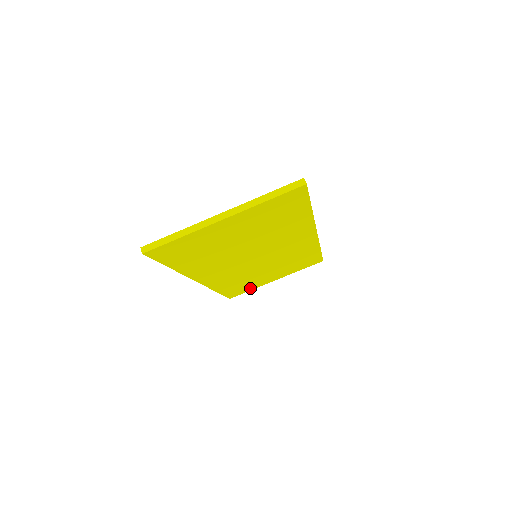
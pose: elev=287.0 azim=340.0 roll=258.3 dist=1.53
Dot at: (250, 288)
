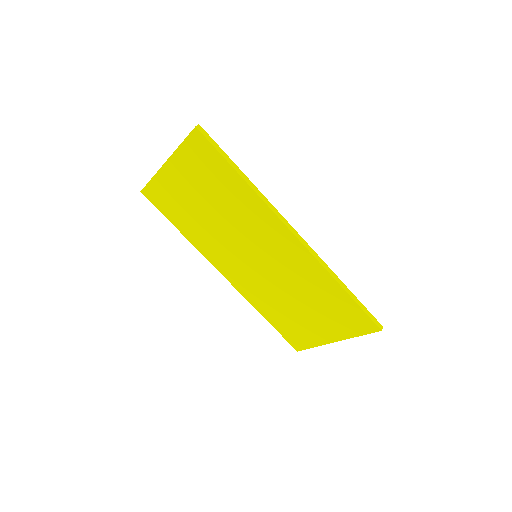
Dot at: (309, 340)
